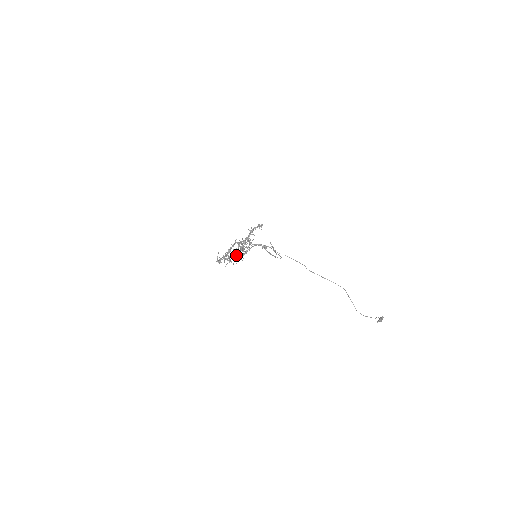
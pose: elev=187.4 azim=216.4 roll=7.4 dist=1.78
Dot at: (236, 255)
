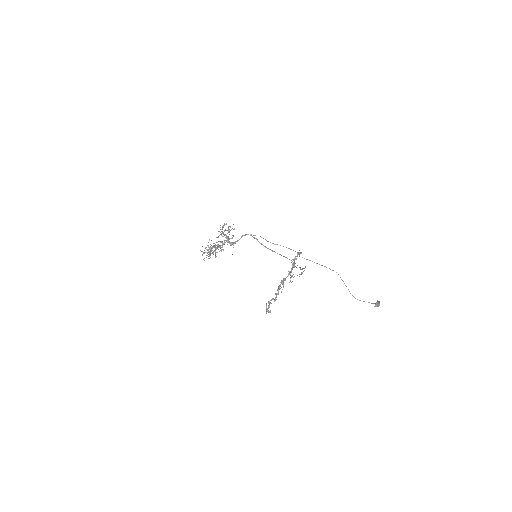
Dot at: (221, 247)
